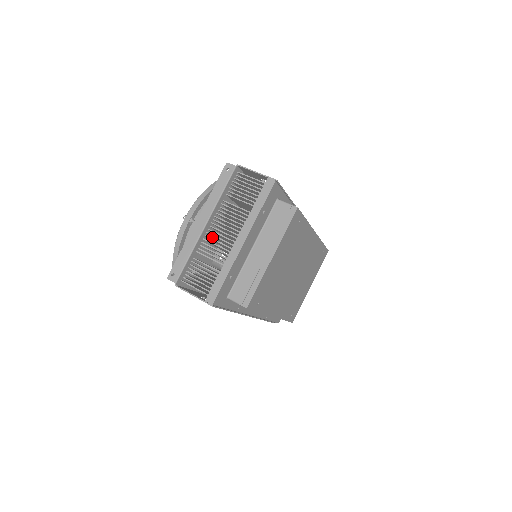
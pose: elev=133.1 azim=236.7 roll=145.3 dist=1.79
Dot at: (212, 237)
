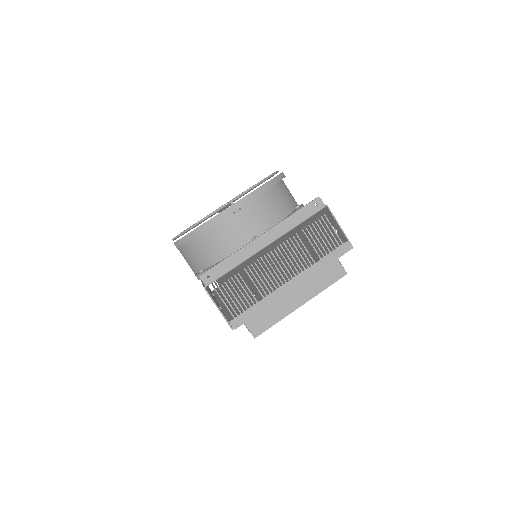
Dot at: occluded
